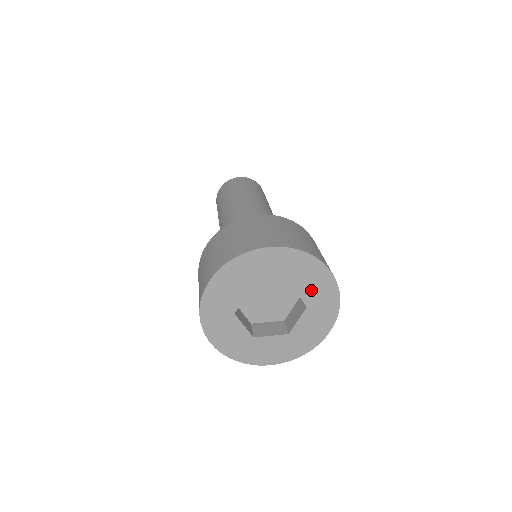
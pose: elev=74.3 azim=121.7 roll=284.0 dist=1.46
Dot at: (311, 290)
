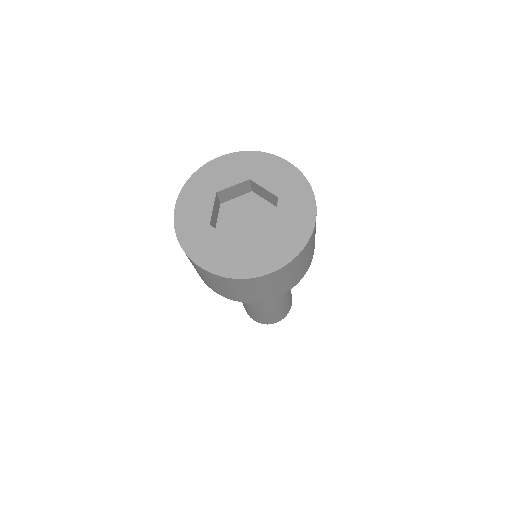
Dot at: (274, 180)
